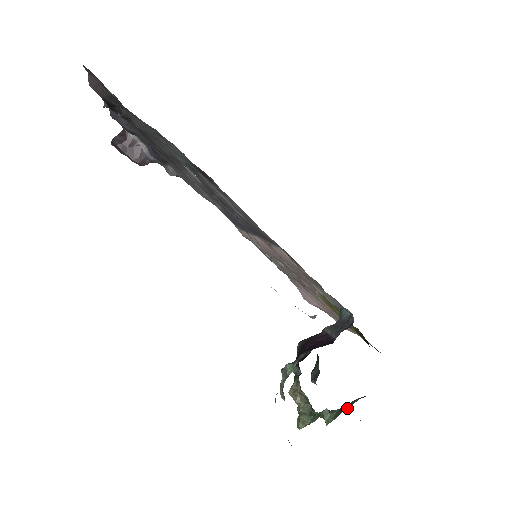
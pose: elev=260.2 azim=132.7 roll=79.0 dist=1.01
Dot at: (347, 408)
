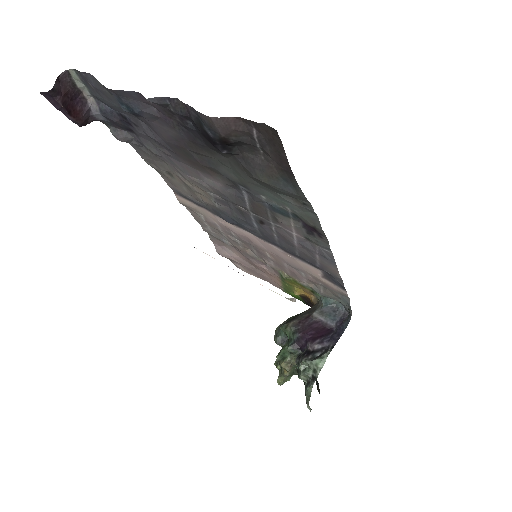
Dot at: occluded
